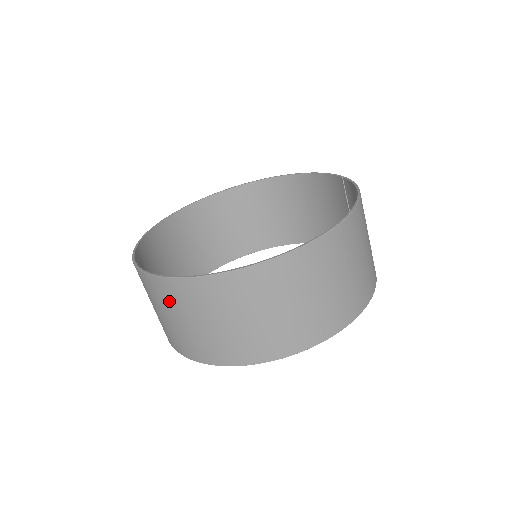
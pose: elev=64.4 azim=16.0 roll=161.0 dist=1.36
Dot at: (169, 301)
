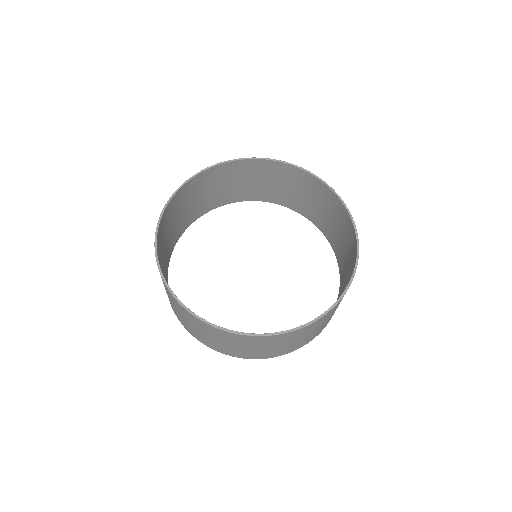
Dot at: occluded
